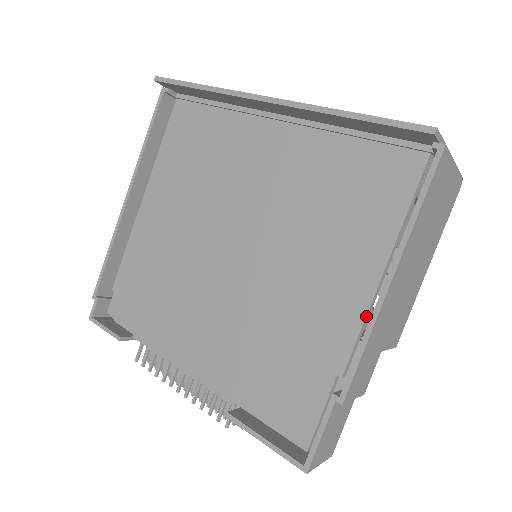
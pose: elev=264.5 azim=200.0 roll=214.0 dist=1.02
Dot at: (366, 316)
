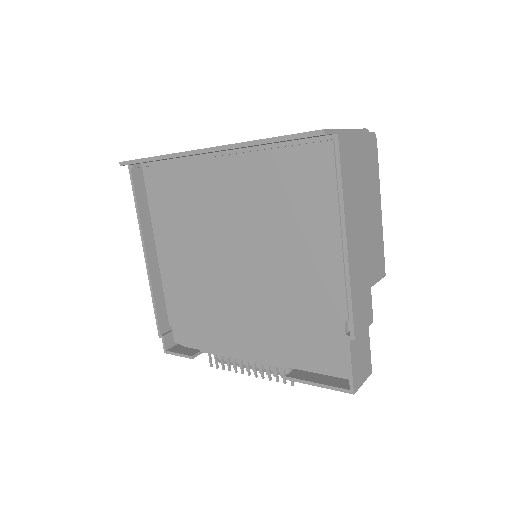
Dot at: (344, 273)
